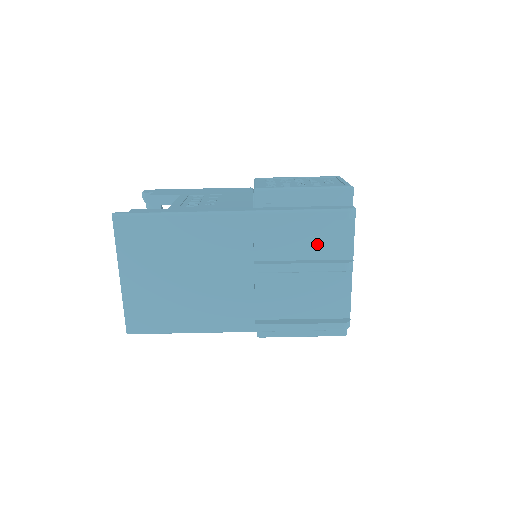
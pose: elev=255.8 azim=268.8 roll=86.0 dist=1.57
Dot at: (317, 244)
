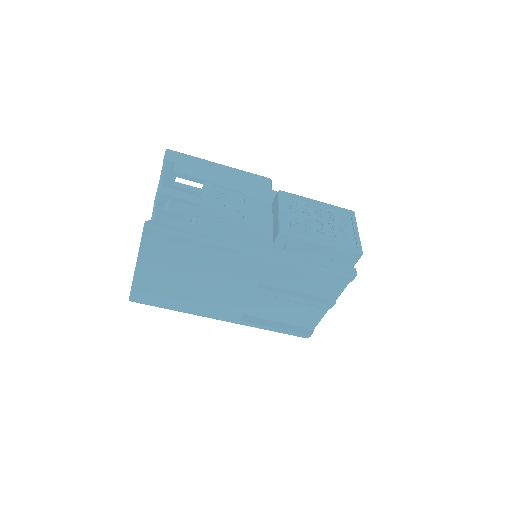
Dot at: (314, 285)
